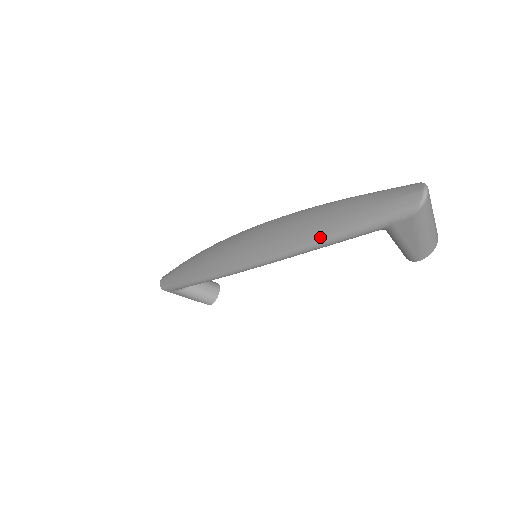
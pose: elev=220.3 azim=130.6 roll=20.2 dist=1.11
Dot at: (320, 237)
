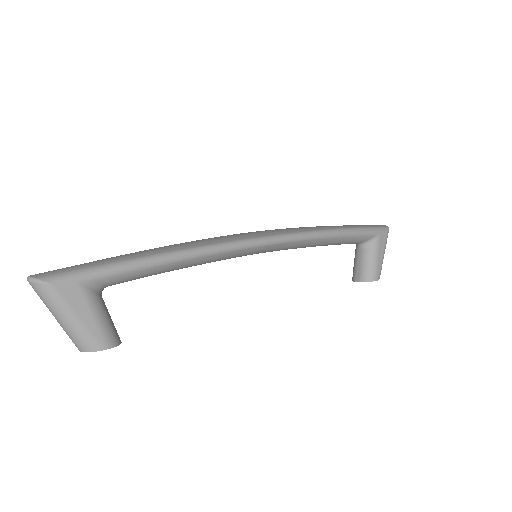
Dot at: (345, 227)
